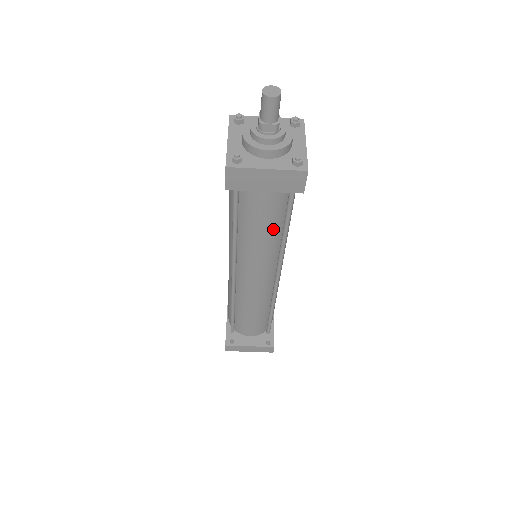
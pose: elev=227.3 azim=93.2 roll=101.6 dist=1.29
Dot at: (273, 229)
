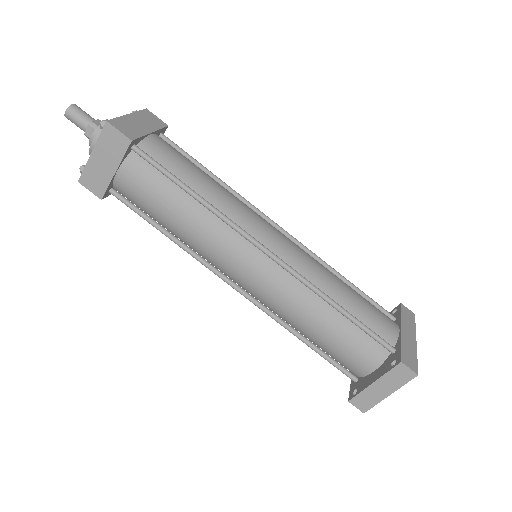
Dot at: (176, 200)
